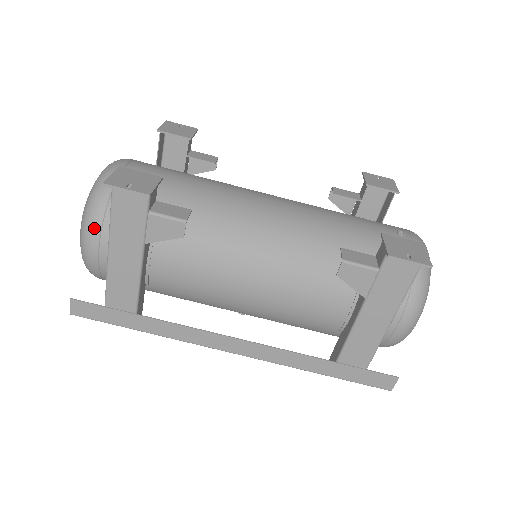
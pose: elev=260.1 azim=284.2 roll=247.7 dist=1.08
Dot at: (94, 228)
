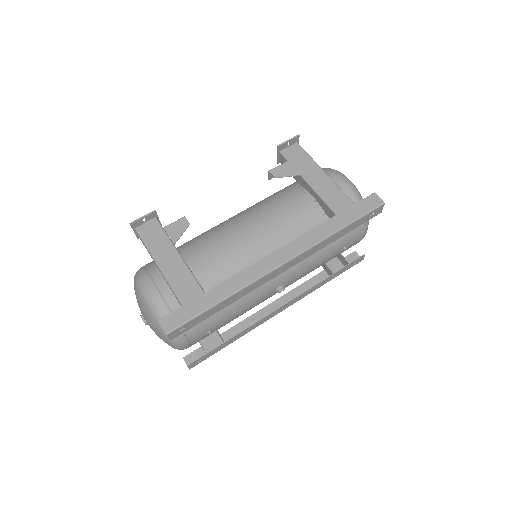
Dot at: (145, 278)
